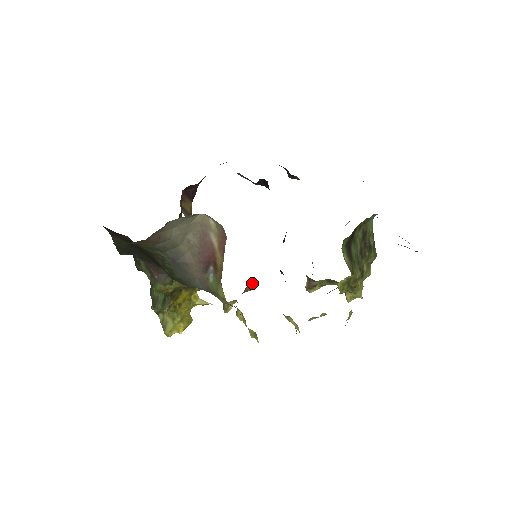
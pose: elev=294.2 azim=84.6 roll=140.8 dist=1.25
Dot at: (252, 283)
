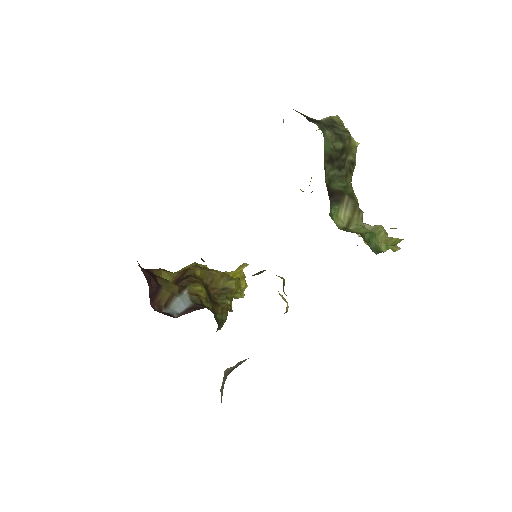
Dot at: (283, 284)
